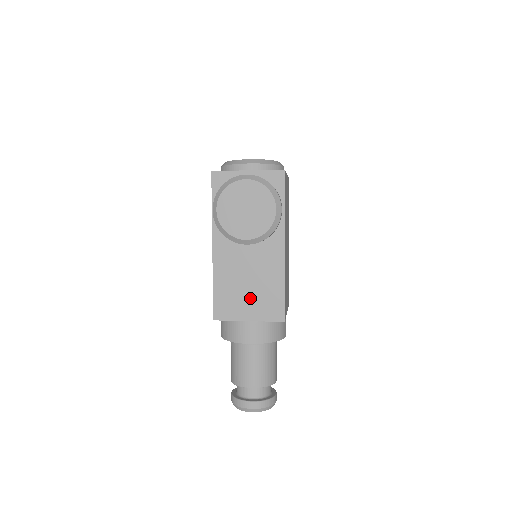
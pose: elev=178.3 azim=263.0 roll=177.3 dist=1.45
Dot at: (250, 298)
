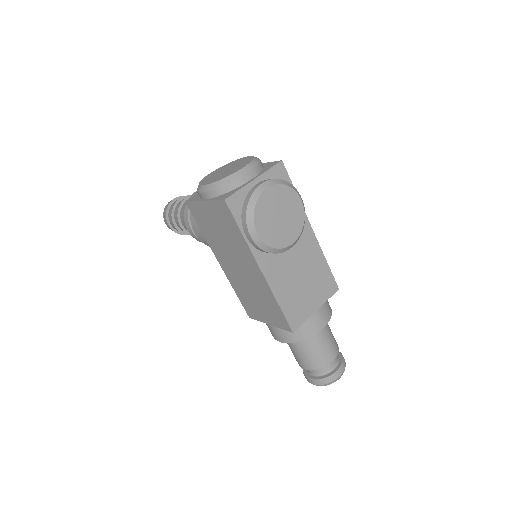
Dot at: (309, 291)
